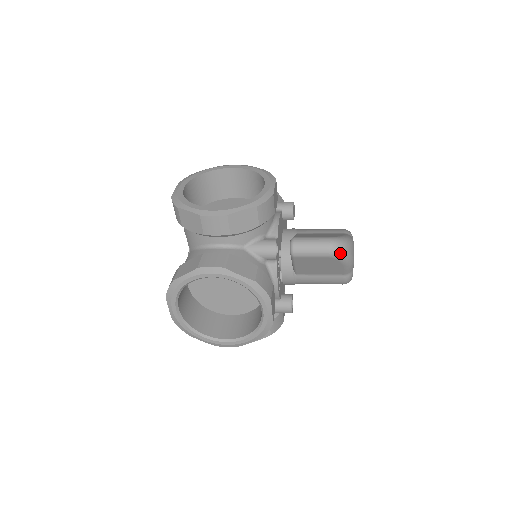
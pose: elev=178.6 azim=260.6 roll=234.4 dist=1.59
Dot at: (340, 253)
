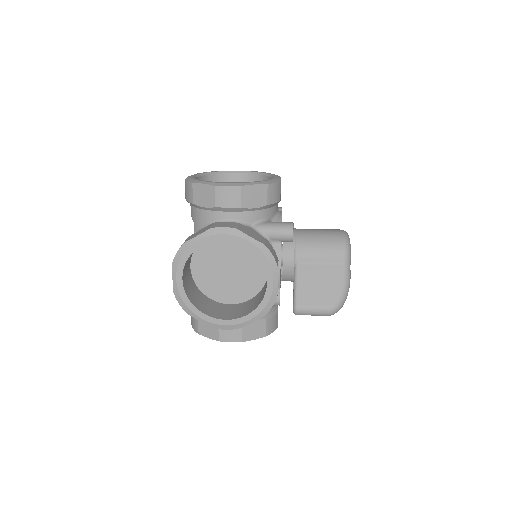
Dot at: (336, 312)
